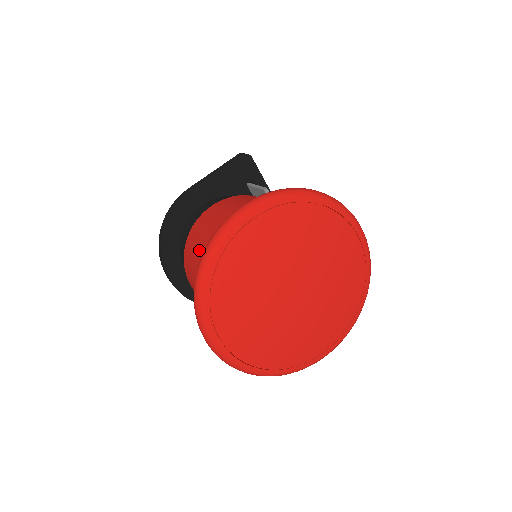
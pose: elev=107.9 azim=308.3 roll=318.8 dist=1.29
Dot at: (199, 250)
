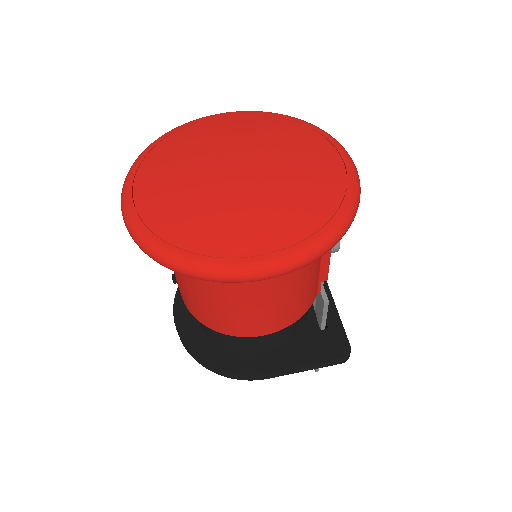
Dot at: occluded
